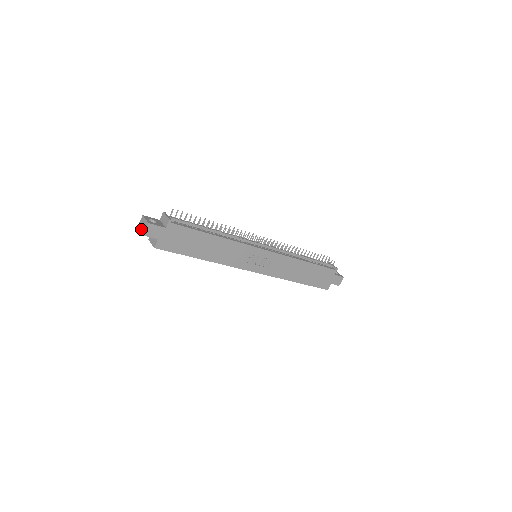
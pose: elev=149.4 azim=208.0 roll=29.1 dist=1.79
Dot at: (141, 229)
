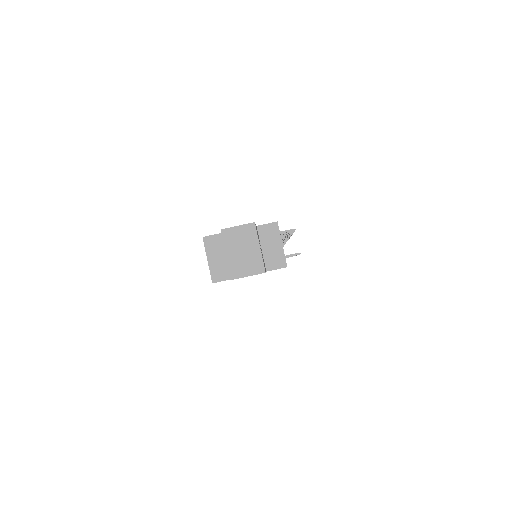
Dot at: (233, 255)
